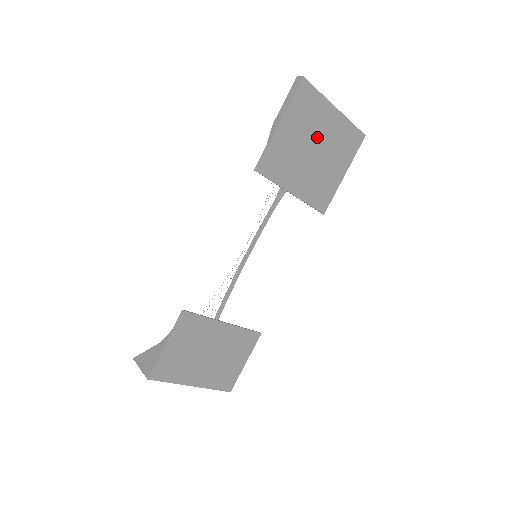
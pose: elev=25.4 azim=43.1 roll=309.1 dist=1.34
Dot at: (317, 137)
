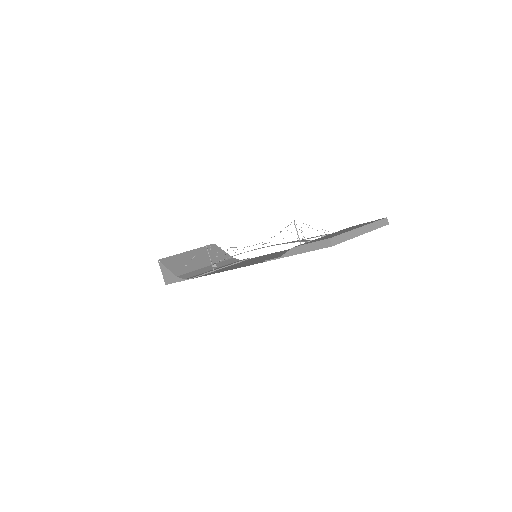
Dot at: occluded
